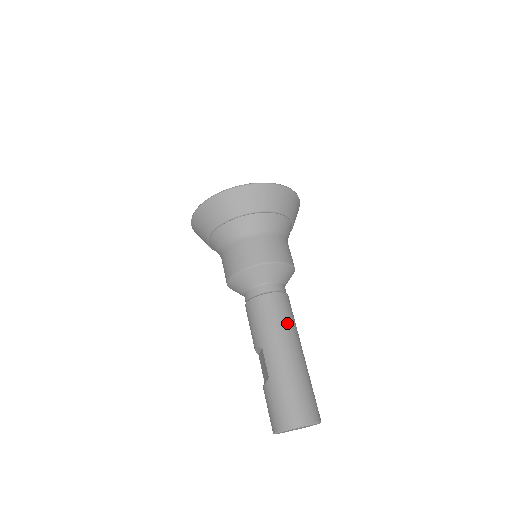
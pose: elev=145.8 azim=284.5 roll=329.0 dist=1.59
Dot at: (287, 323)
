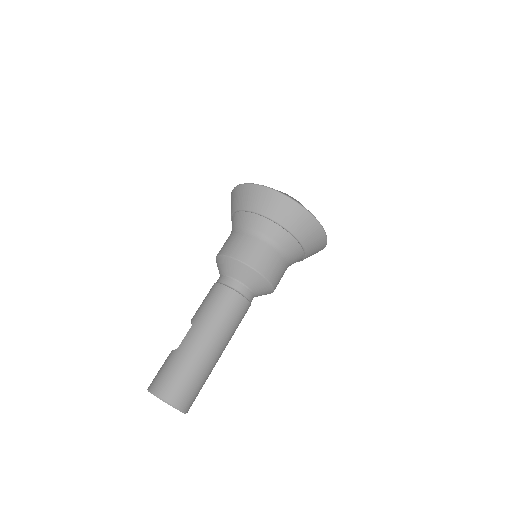
Dot at: (226, 322)
